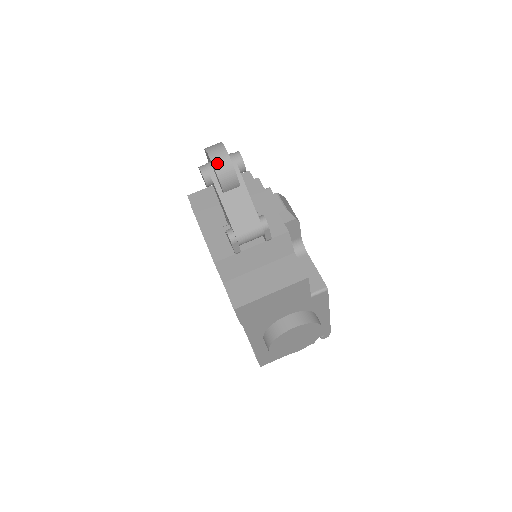
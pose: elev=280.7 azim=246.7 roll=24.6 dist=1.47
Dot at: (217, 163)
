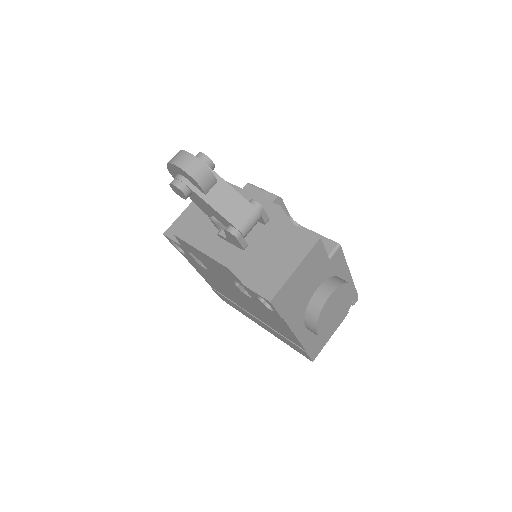
Dot at: (187, 168)
